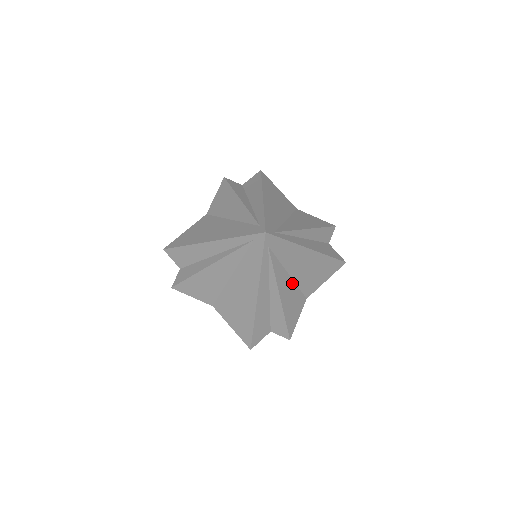
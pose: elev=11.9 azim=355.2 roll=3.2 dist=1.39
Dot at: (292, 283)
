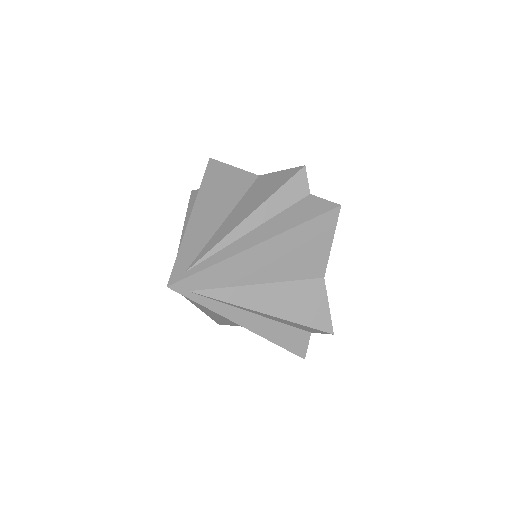
Dot at: (274, 286)
